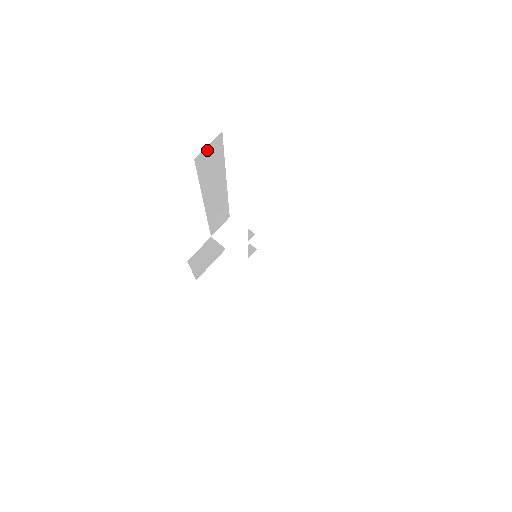
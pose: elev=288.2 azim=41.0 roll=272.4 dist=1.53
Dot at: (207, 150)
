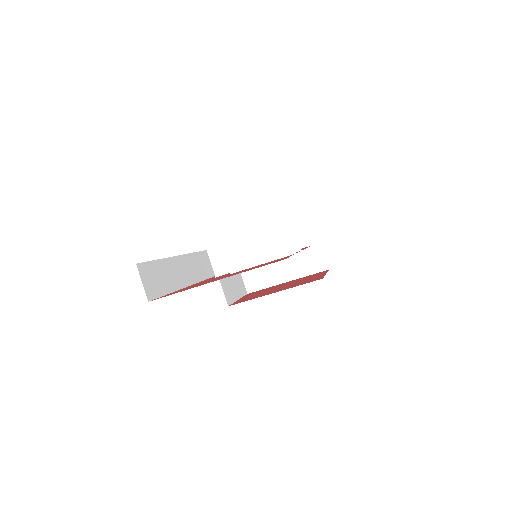
Dot at: (146, 284)
